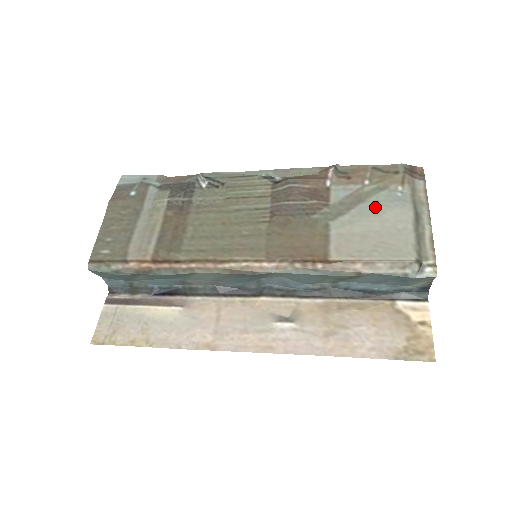
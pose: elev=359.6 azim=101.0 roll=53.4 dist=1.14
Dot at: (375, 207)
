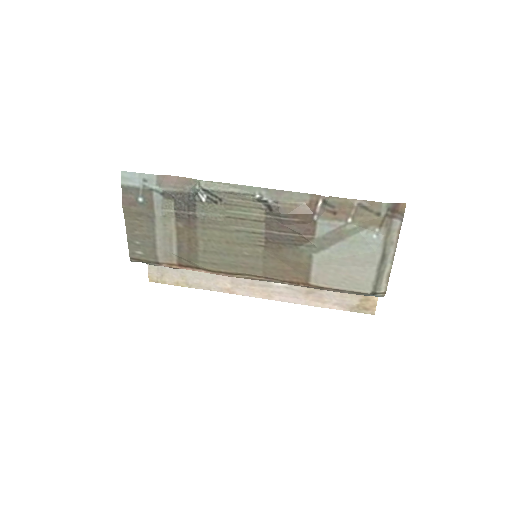
Dot at: (351, 247)
